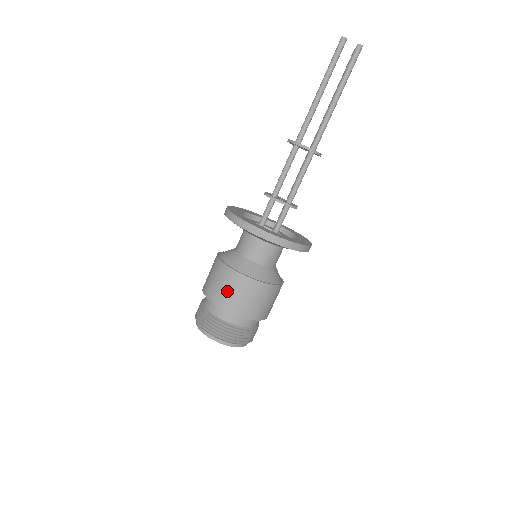
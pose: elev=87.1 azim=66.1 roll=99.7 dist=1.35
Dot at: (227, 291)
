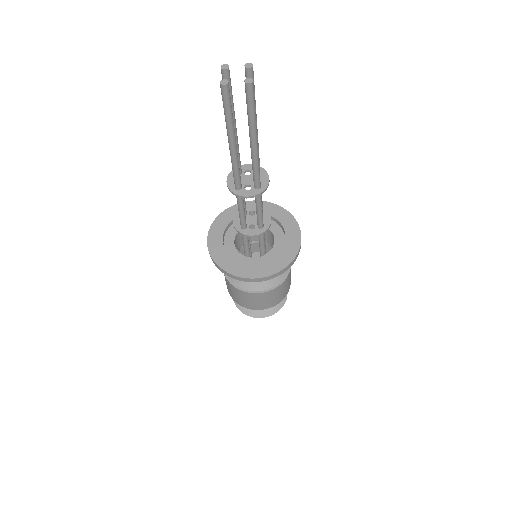
Dot at: (247, 301)
